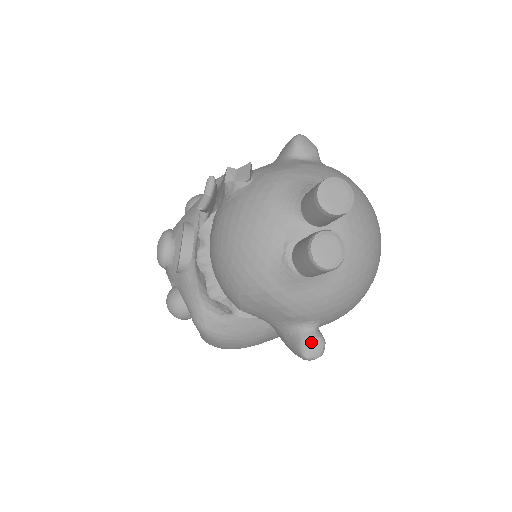
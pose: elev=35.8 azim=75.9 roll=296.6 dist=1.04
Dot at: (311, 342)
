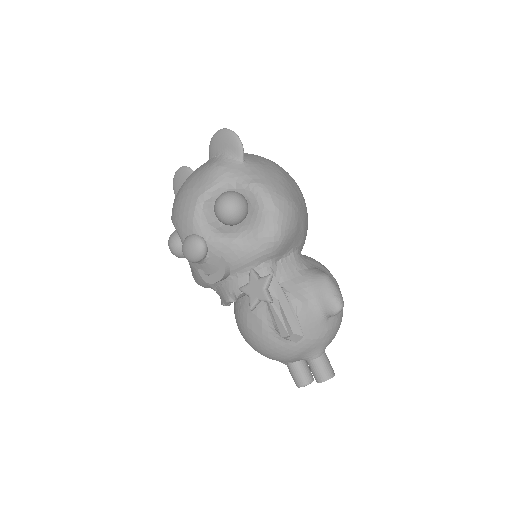
Dot at: occluded
